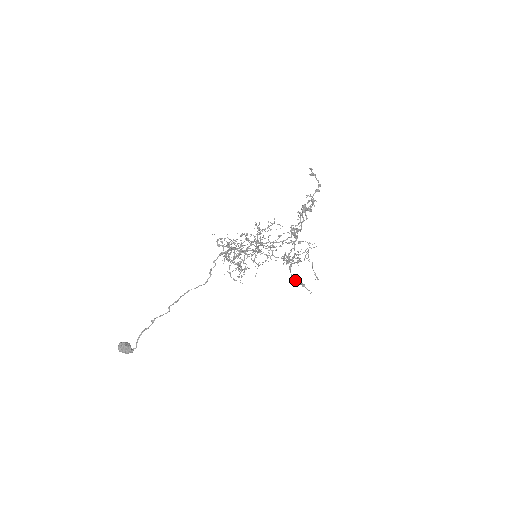
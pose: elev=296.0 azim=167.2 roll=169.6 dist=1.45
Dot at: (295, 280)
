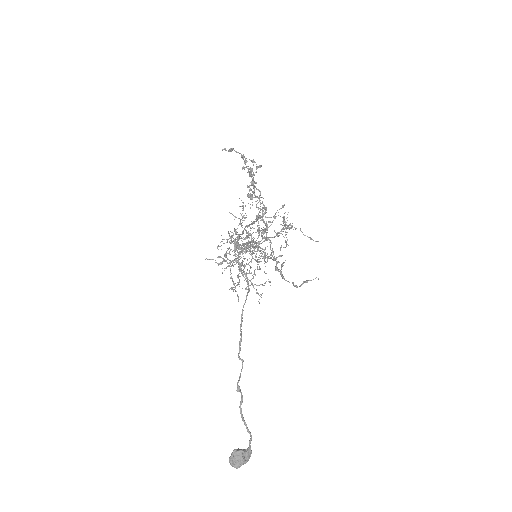
Dot at: (295, 285)
